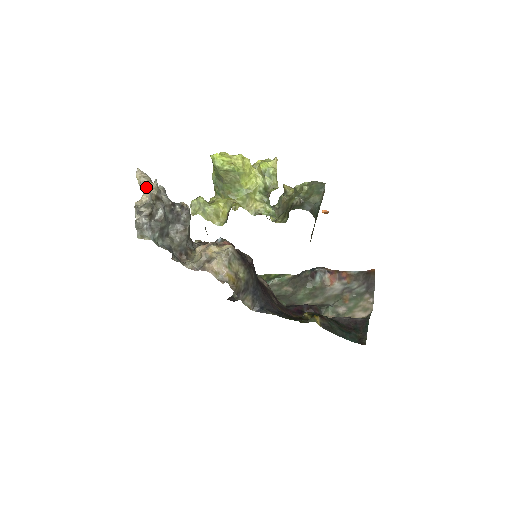
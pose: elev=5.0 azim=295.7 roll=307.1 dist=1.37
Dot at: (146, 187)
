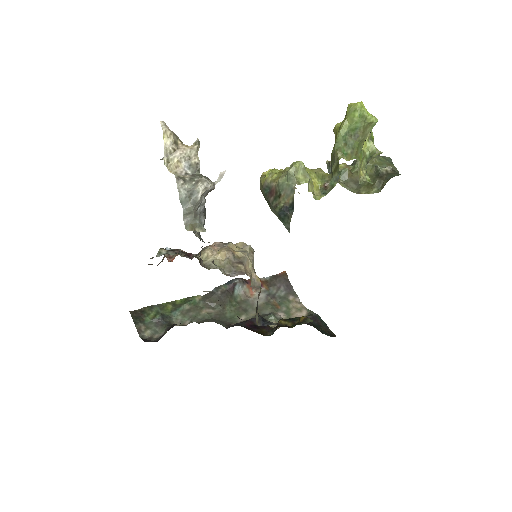
Dot at: (182, 151)
